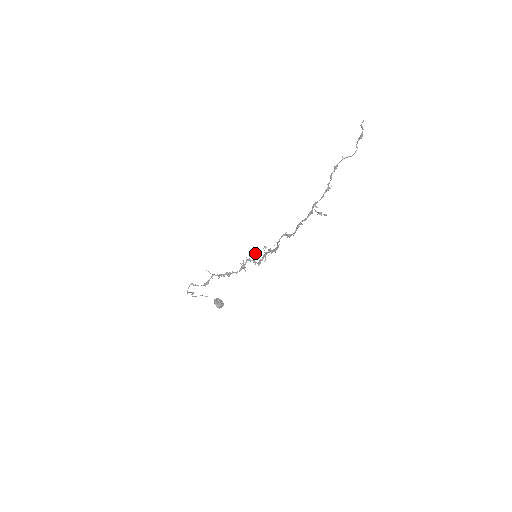
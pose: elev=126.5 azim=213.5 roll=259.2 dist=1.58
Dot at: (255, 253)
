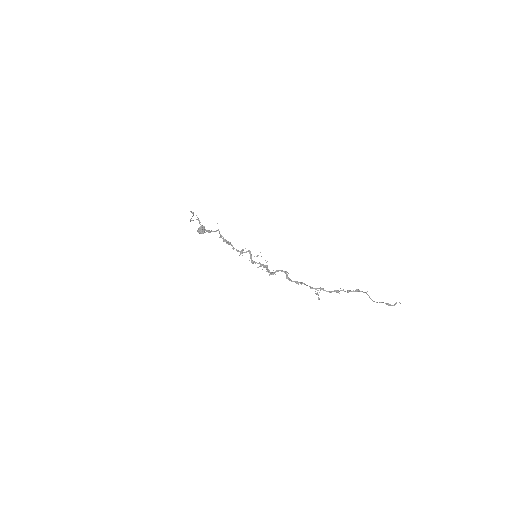
Dot at: (258, 255)
